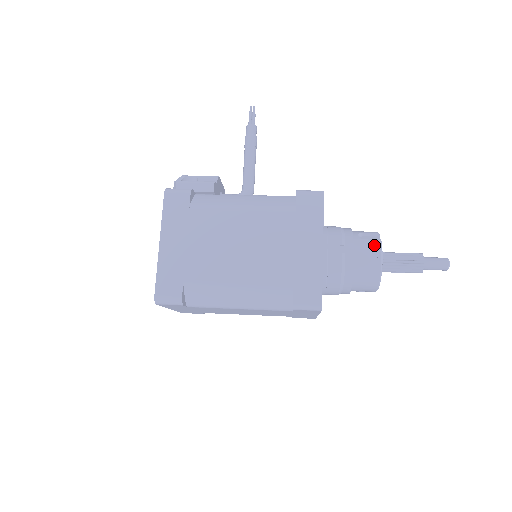
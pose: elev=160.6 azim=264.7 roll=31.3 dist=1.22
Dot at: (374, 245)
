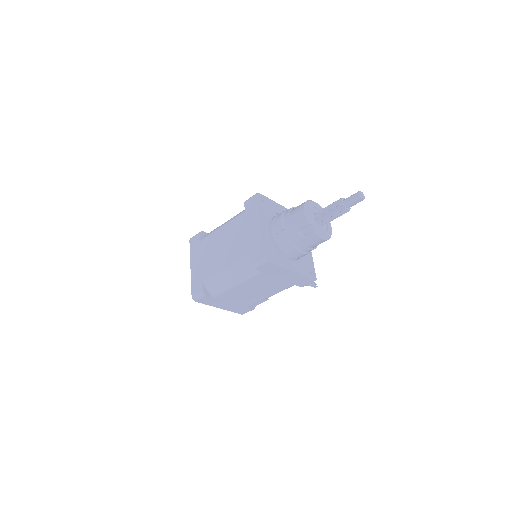
Dot at: occluded
